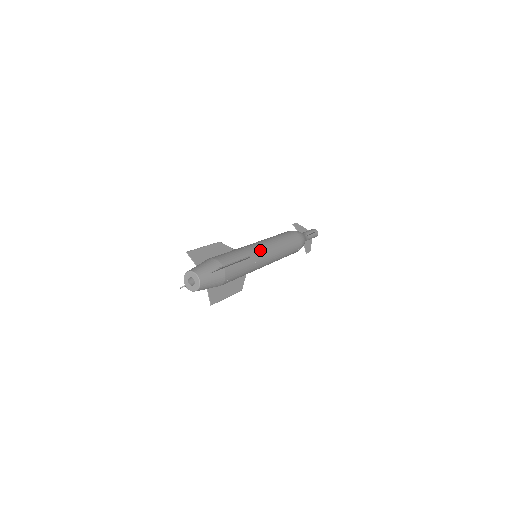
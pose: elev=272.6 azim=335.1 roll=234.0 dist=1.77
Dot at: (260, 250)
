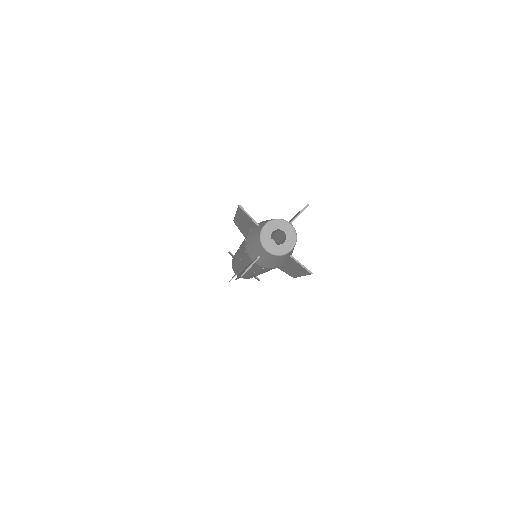
Dot at: occluded
